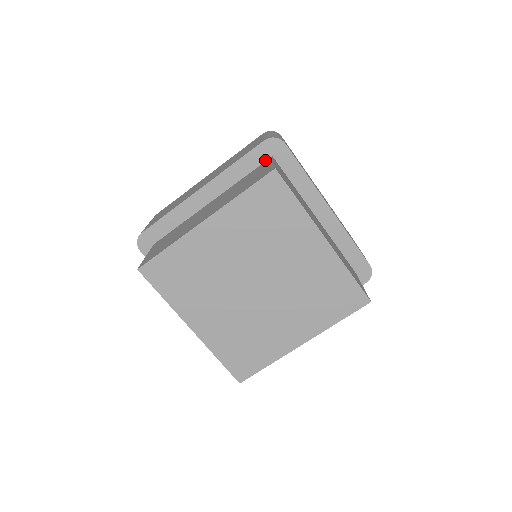
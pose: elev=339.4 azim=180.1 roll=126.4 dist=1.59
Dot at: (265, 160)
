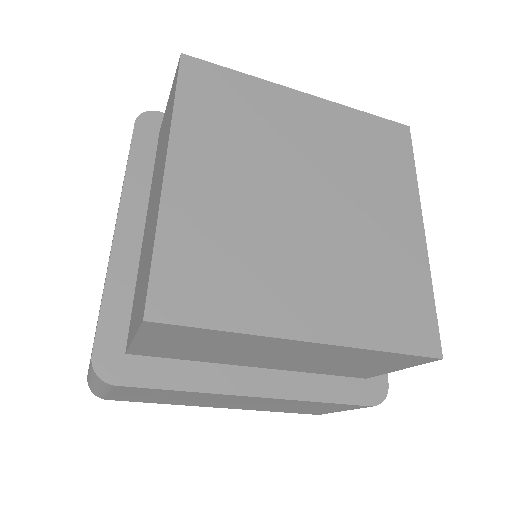
Dot at: occluded
